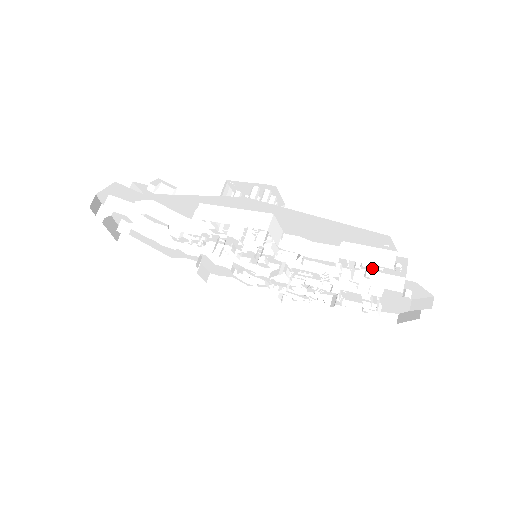
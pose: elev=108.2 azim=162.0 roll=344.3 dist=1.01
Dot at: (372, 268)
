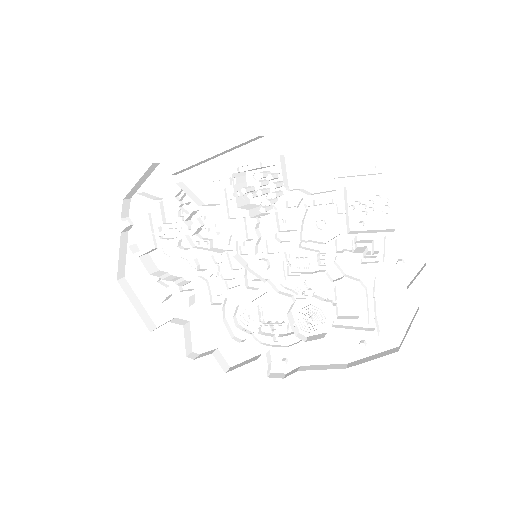
Dot at: (364, 205)
